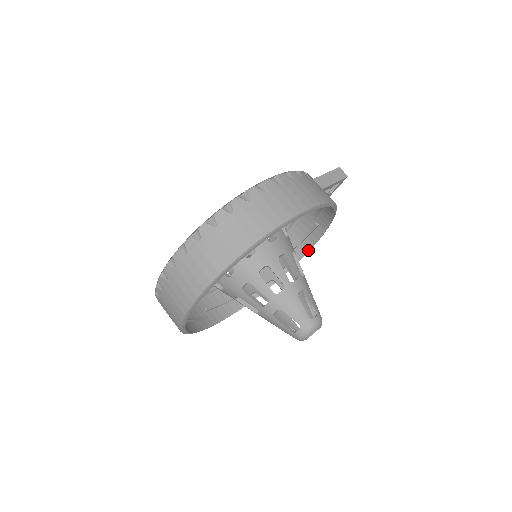
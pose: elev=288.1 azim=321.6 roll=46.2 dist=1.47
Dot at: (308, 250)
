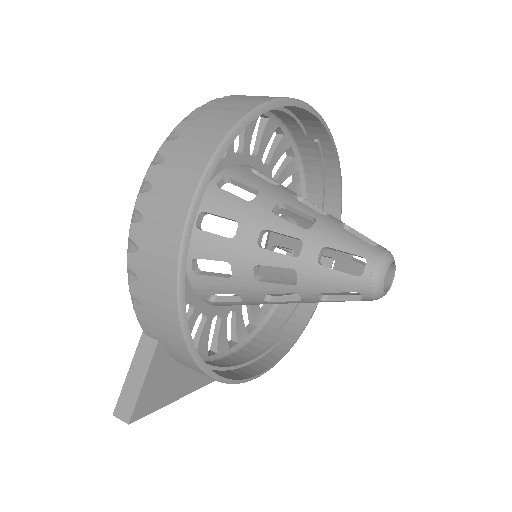
Dot at: (266, 368)
